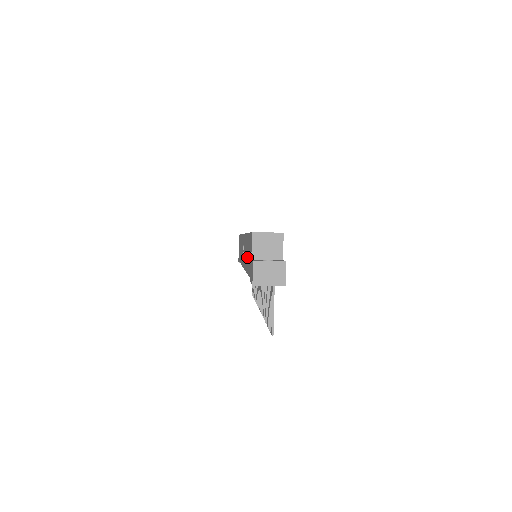
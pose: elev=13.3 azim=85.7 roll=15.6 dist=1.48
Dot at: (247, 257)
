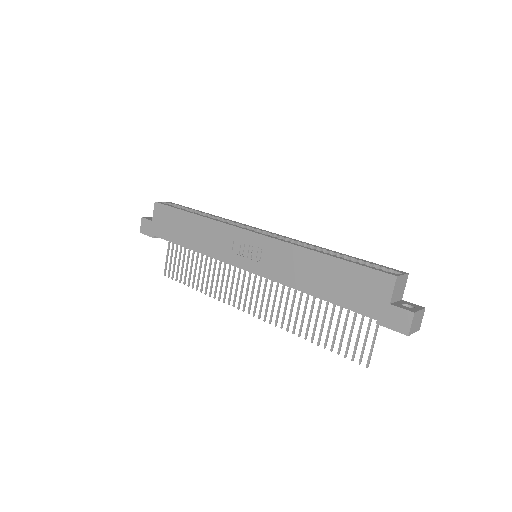
Dot at: (324, 282)
